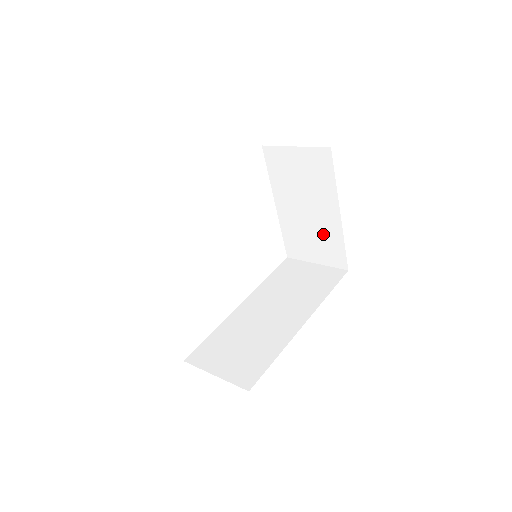
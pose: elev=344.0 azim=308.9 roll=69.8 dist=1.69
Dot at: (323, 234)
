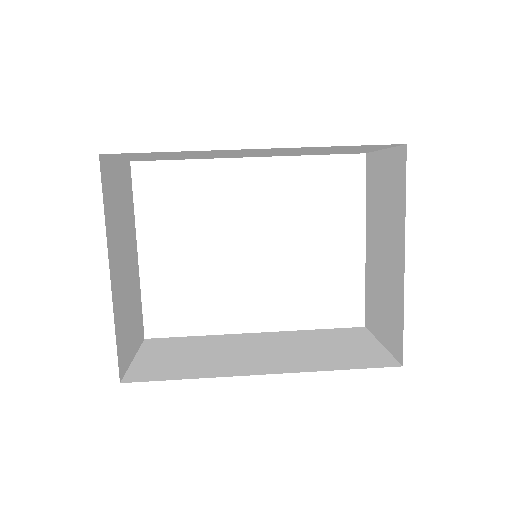
Dot at: (390, 293)
